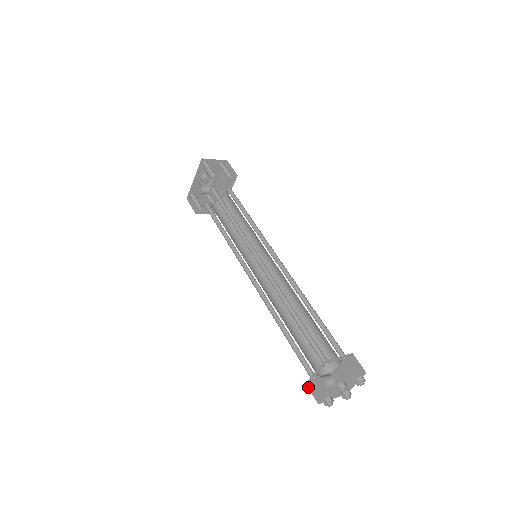
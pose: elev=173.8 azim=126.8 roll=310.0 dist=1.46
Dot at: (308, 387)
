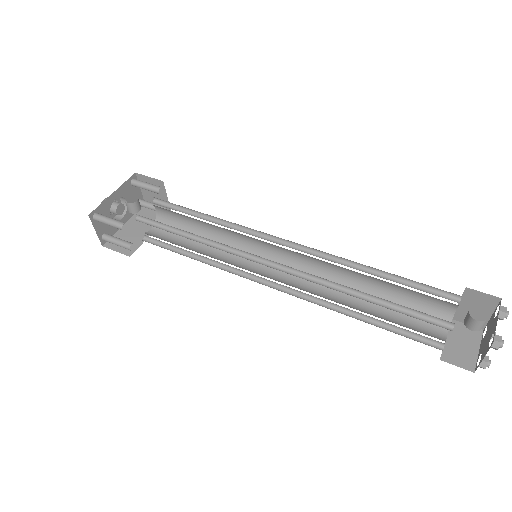
Dot at: occluded
